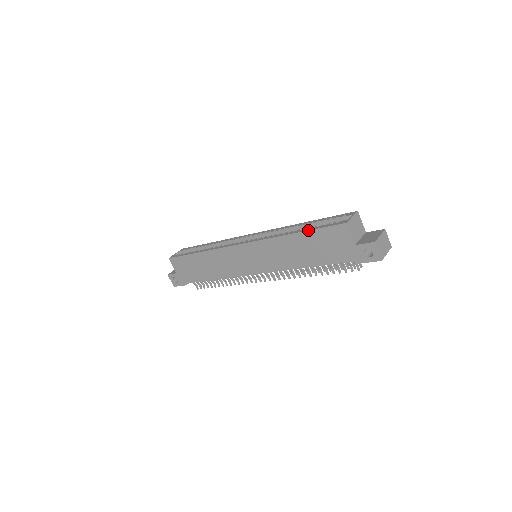
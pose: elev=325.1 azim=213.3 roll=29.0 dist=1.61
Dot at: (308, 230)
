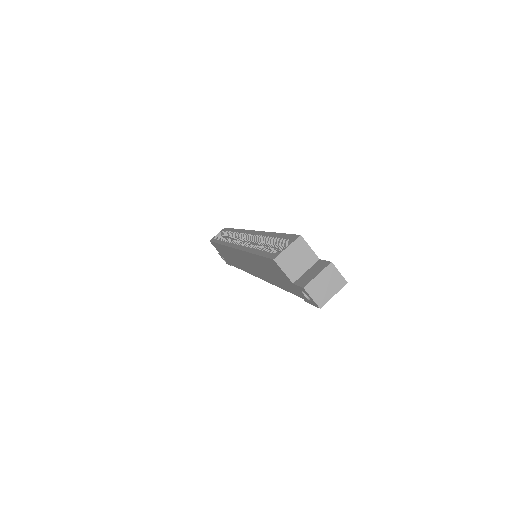
Dot at: (256, 254)
